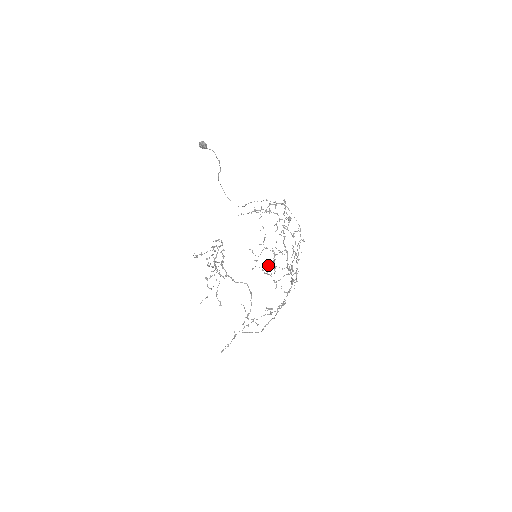
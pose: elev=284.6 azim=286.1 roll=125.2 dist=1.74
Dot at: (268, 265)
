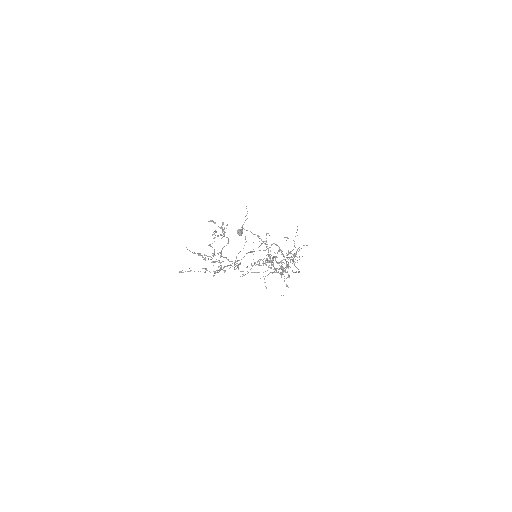
Dot at: occluded
